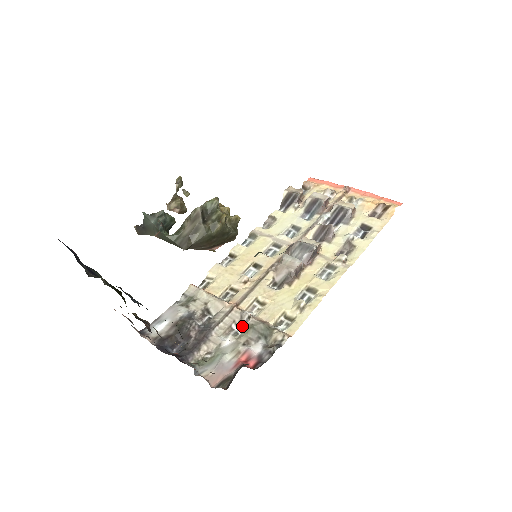
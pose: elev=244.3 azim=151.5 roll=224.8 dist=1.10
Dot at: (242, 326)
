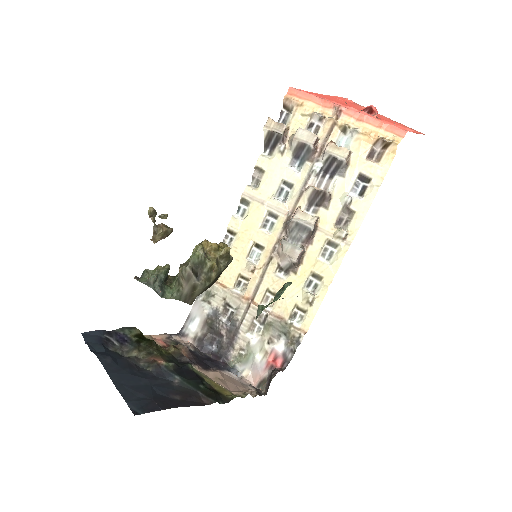
Dot at: (262, 322)
